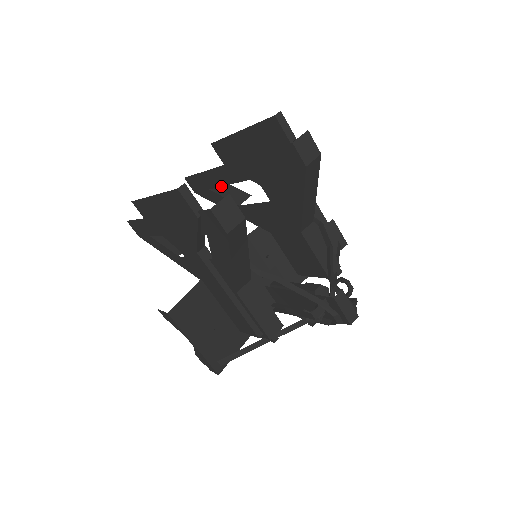
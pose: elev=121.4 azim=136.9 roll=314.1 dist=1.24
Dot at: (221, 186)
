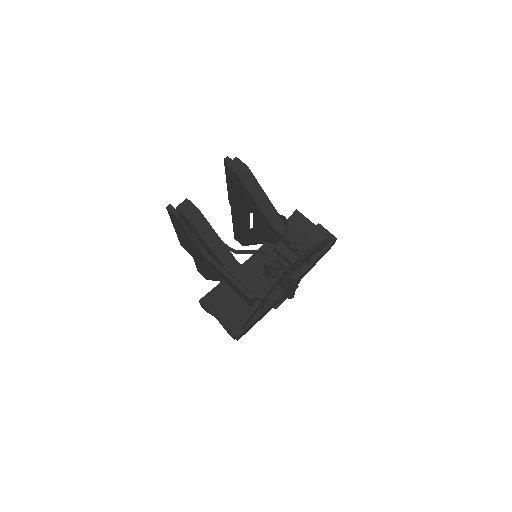
Dot at: (241, 227)
